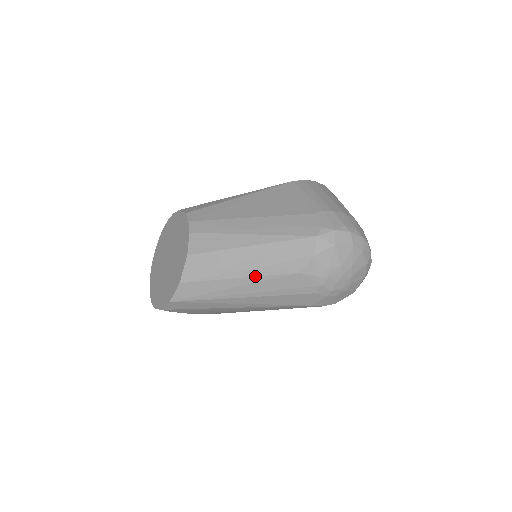
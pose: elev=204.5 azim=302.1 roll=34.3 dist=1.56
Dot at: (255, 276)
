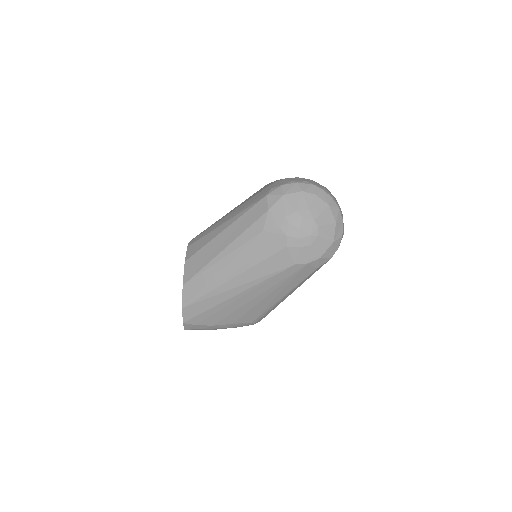
Dot at: (232, 251)
